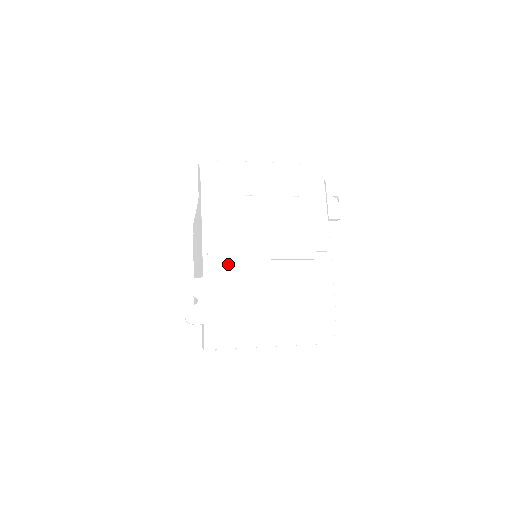
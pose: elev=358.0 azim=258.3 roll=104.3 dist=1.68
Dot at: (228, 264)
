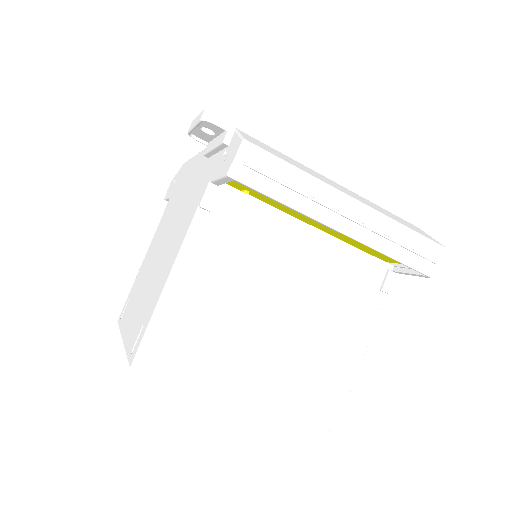
Dot at: occluded
